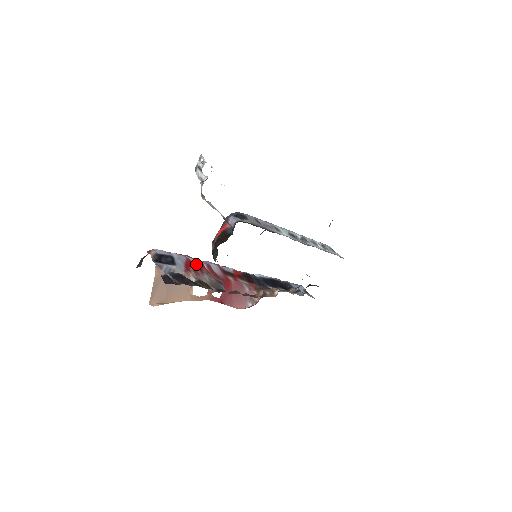
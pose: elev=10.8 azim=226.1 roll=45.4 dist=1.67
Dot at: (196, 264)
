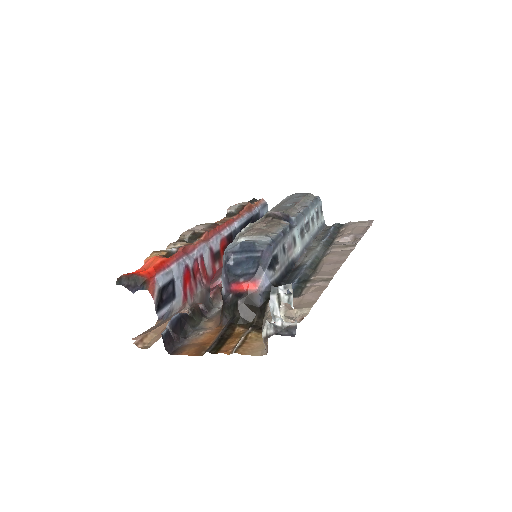
Dot at: (192, 268)
